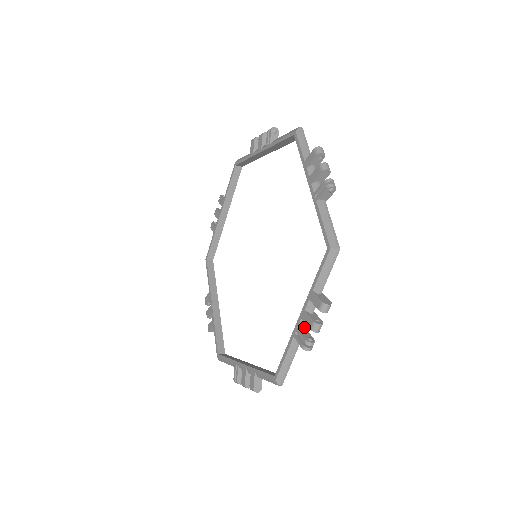
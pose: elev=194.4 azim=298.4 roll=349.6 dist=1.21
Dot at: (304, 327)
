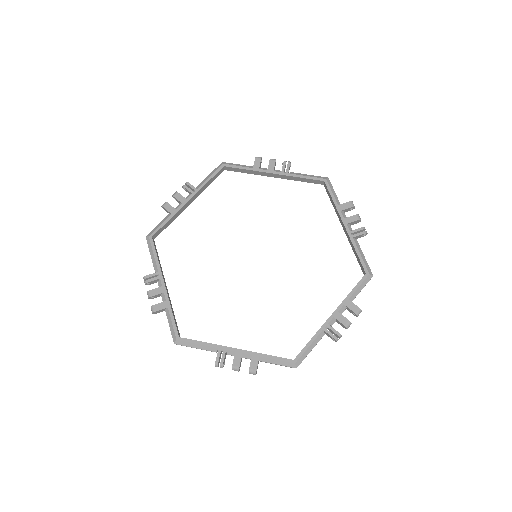
Dot at: (351, 228)
